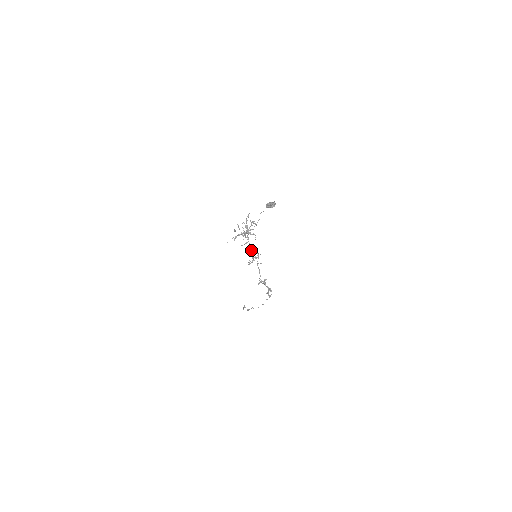
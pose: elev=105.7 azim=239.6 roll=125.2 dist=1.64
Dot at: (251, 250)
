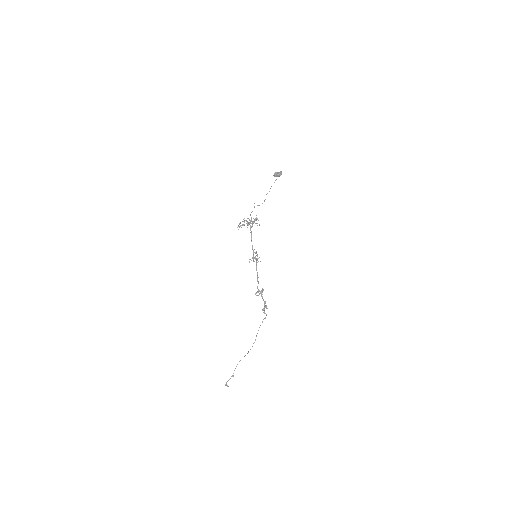
Dot at: (252, 247)
